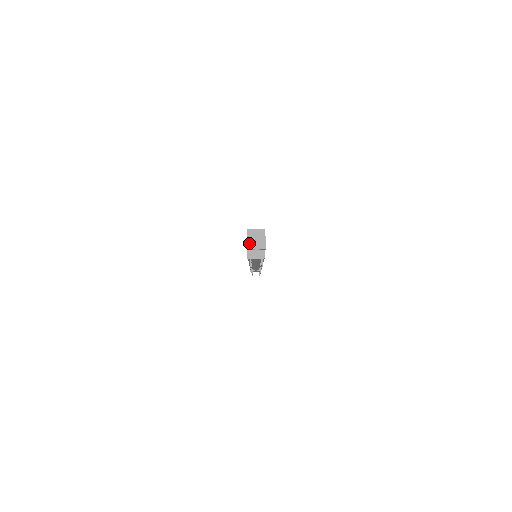
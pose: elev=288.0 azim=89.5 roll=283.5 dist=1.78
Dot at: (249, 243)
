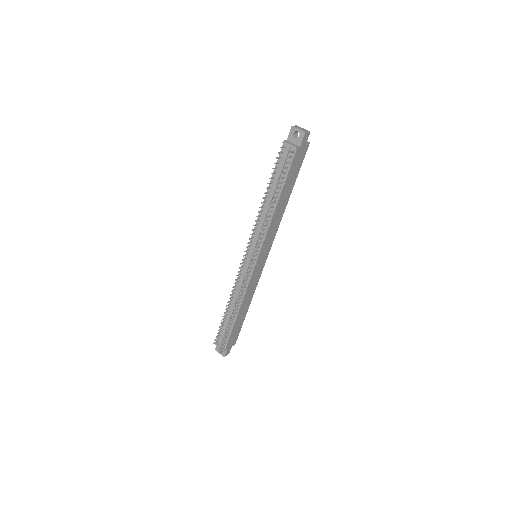
Dot at: (296, 126)
